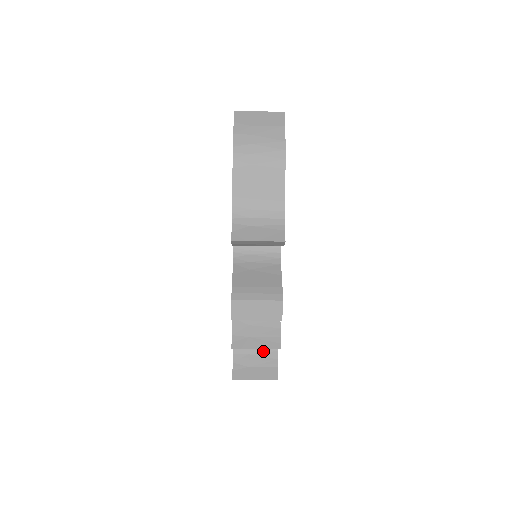
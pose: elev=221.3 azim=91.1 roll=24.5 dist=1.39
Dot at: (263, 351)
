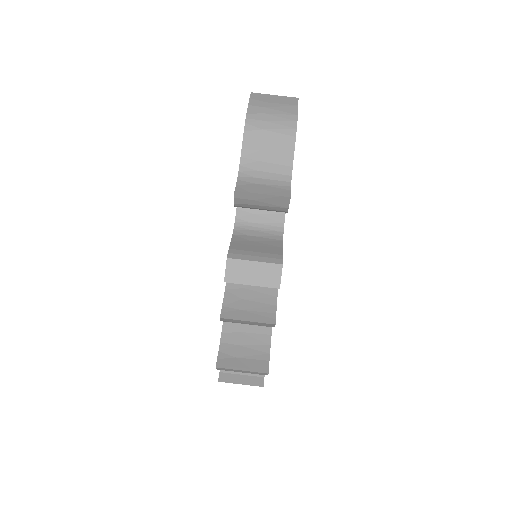
Dot at: (254, 343)
